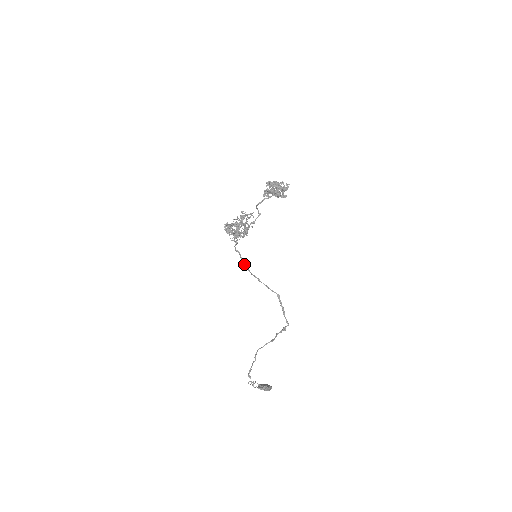
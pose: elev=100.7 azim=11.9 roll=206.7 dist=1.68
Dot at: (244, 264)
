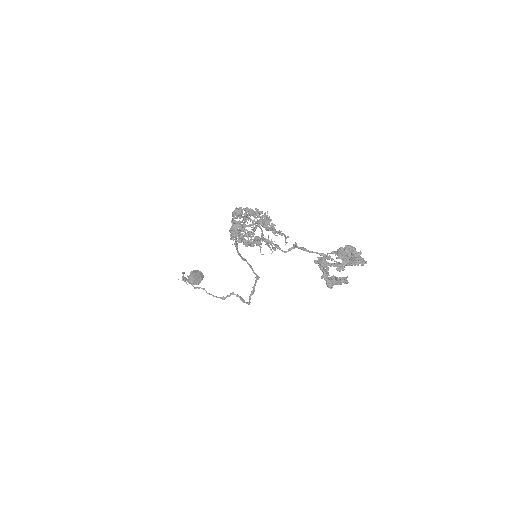
Dot at: (235, 245)
